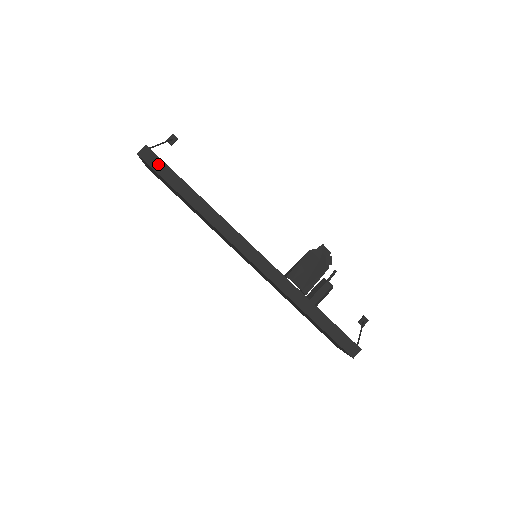
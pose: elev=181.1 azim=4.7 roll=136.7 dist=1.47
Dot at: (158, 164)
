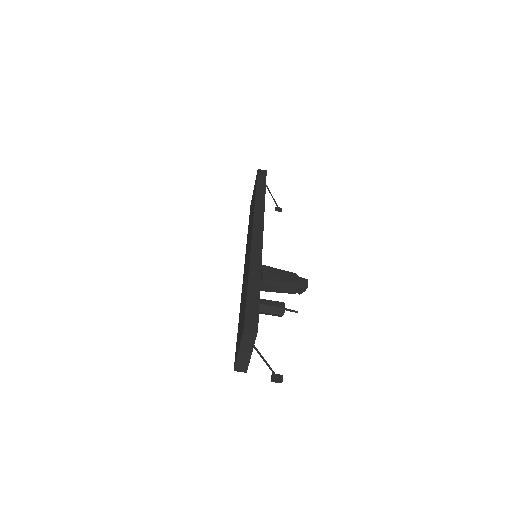
Dot at: (262, 177)
